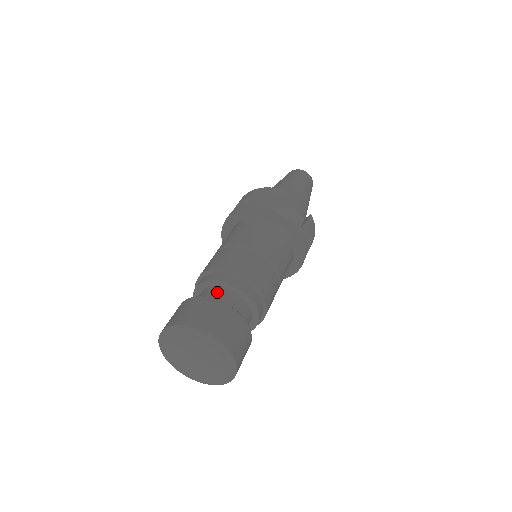
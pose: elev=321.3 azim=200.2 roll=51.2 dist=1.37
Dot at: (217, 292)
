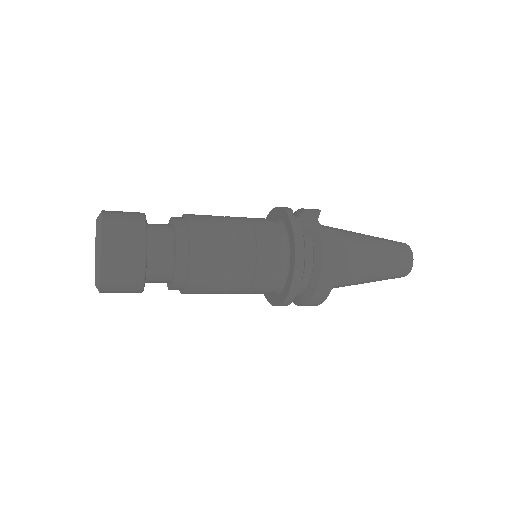
Dot at: occluded
